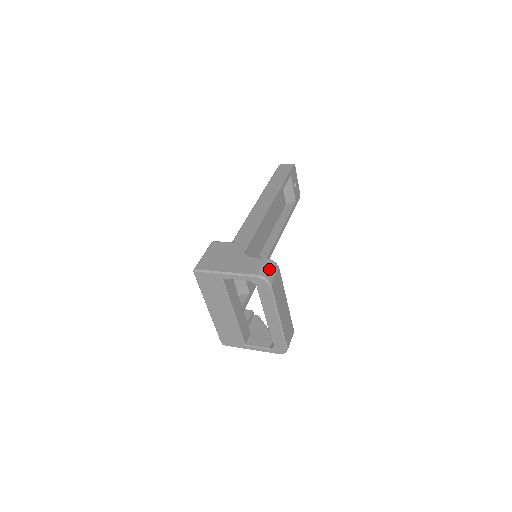
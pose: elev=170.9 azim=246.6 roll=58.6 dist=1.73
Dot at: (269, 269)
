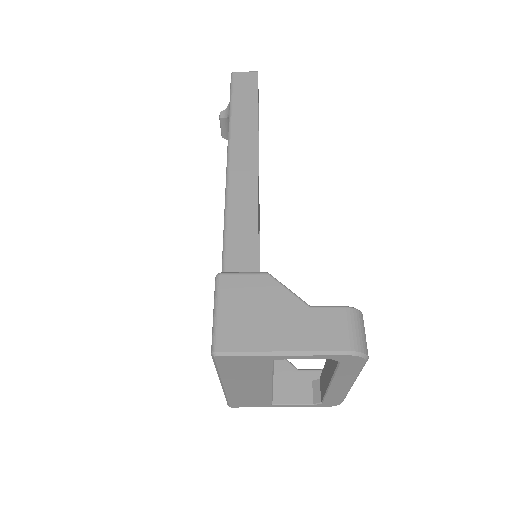
Dot at: (360, 330)
